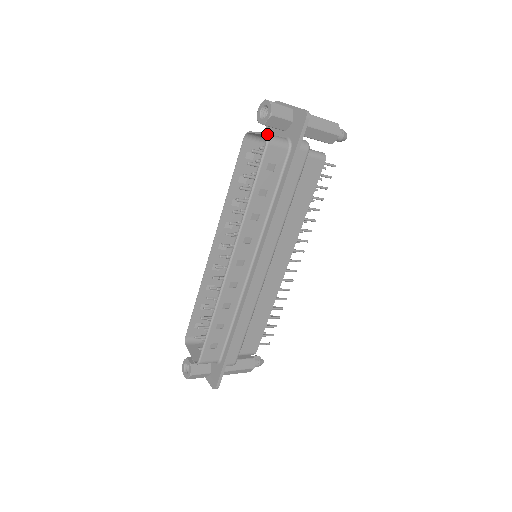
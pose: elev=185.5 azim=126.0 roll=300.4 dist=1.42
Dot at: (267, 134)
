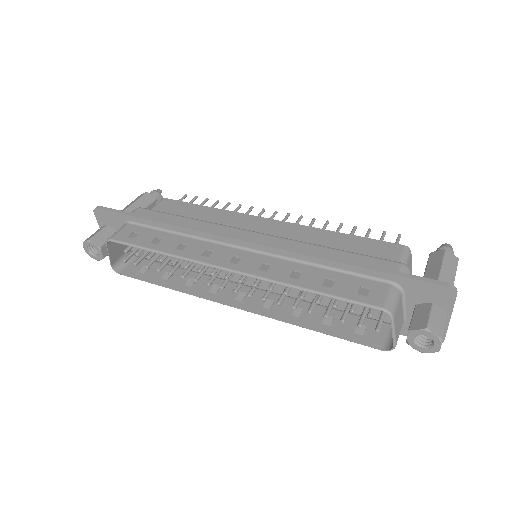
Dot at: occluded
